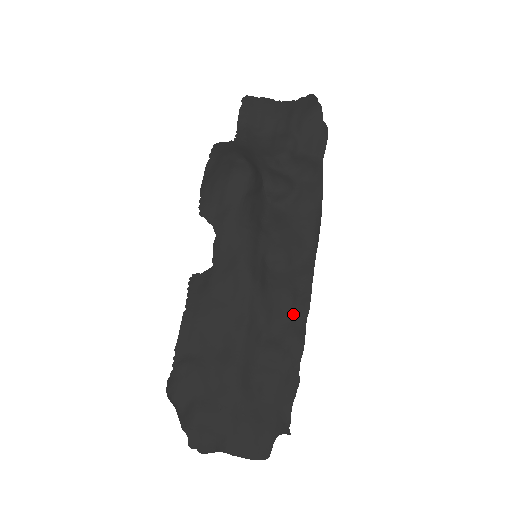
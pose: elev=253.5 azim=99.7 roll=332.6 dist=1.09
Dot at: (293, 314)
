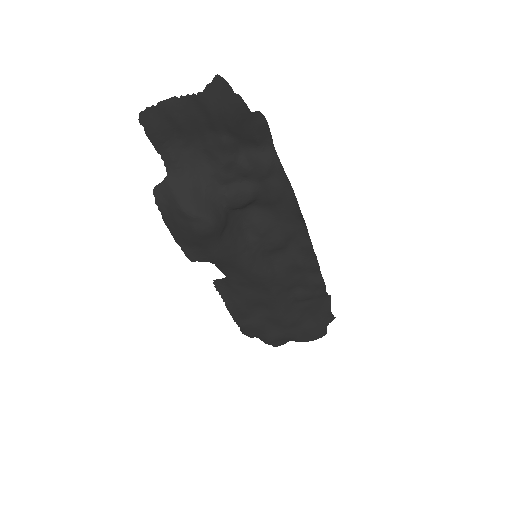
Dot at: (307, 272)
